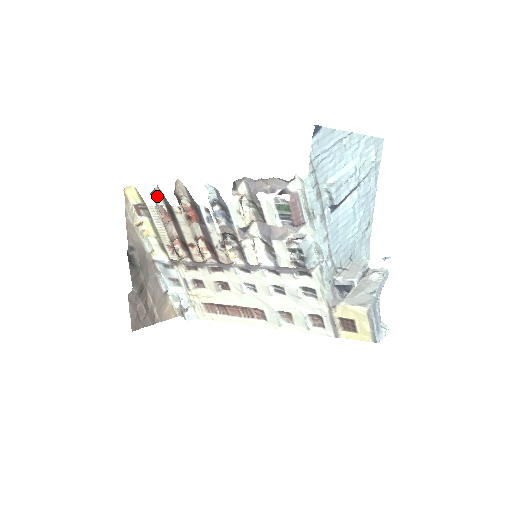
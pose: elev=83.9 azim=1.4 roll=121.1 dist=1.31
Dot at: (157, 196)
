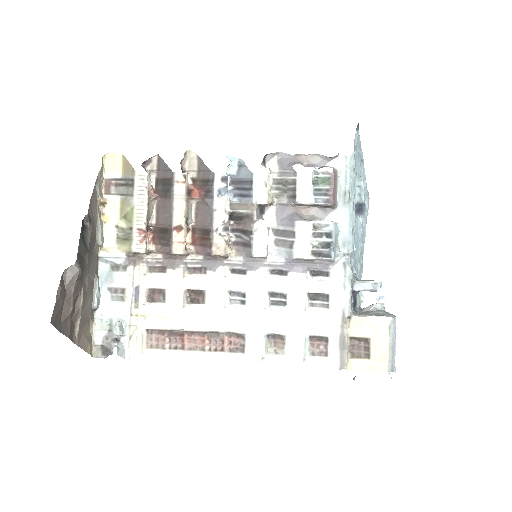
Dot at: (148, 169)
